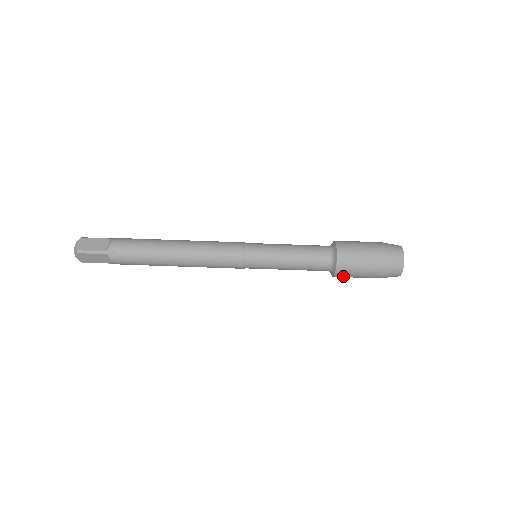
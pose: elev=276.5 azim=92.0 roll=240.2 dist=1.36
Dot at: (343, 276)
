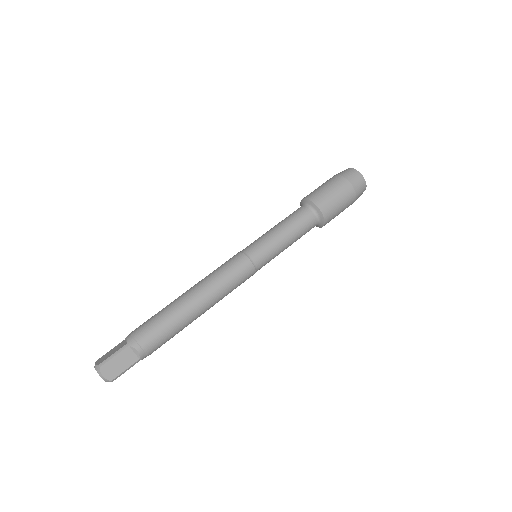
Dot at: (330, 212)
